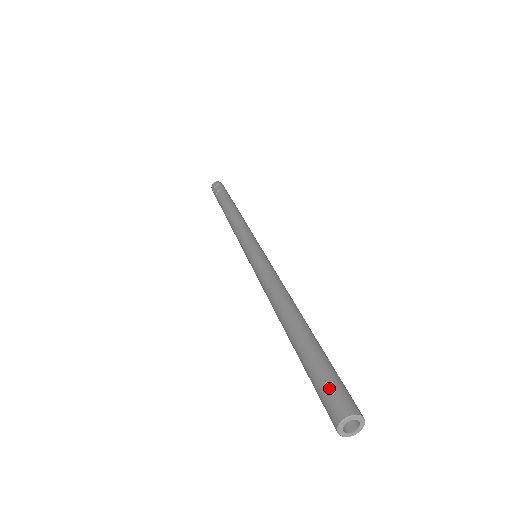
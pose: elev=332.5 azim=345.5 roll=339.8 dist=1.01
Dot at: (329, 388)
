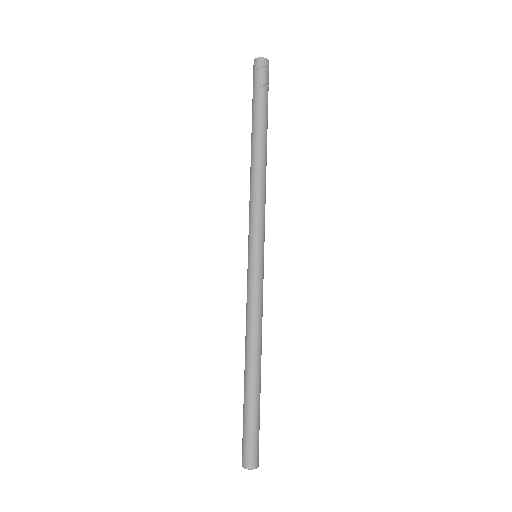
Dot at: (245, 445)
